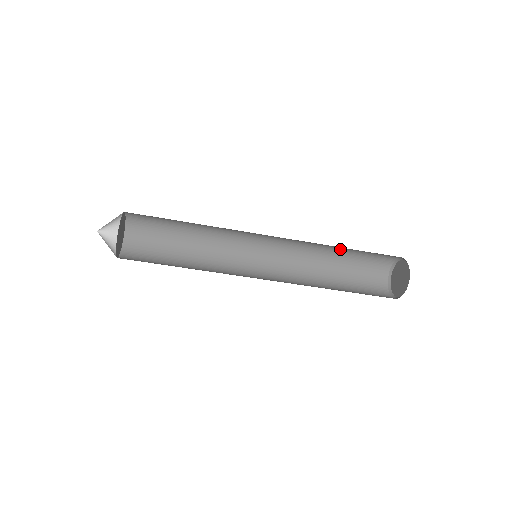
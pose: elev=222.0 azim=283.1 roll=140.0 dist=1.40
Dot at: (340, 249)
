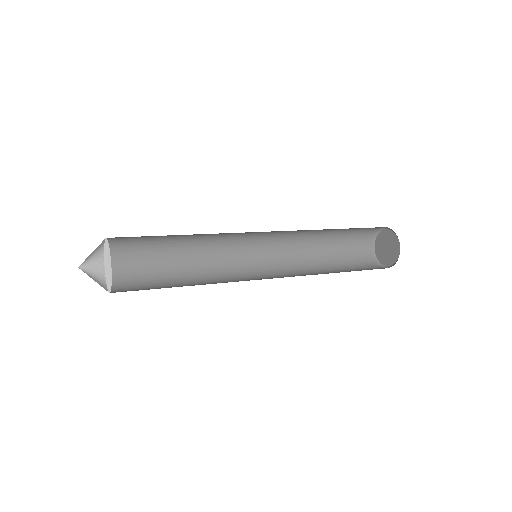
Dot at: occluded
